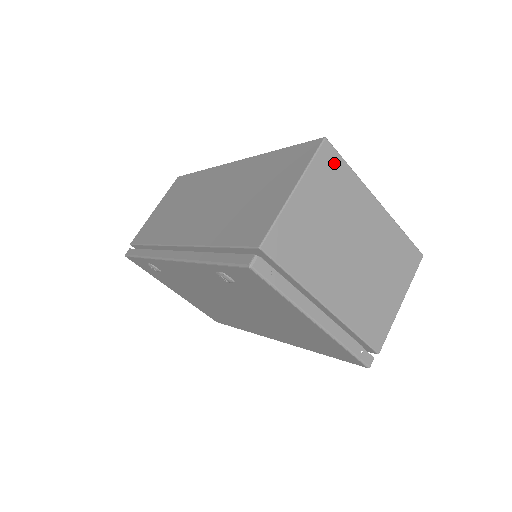
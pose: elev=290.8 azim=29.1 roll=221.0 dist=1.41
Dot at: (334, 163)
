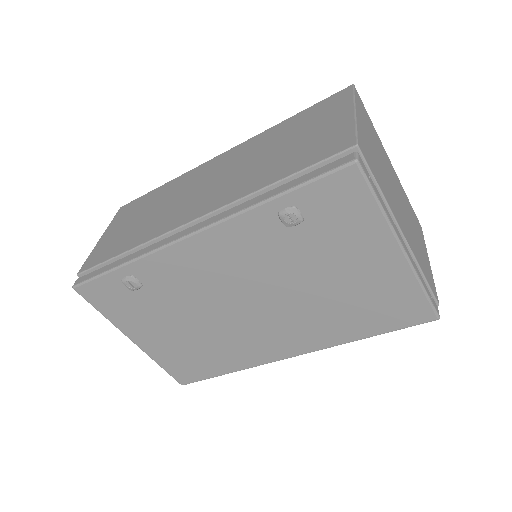
Dot at: (364, 109)
